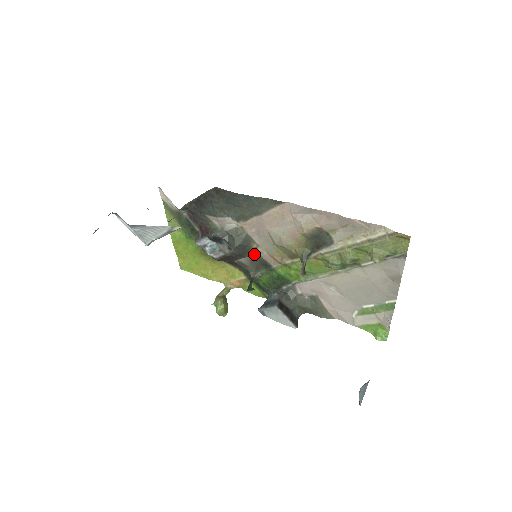
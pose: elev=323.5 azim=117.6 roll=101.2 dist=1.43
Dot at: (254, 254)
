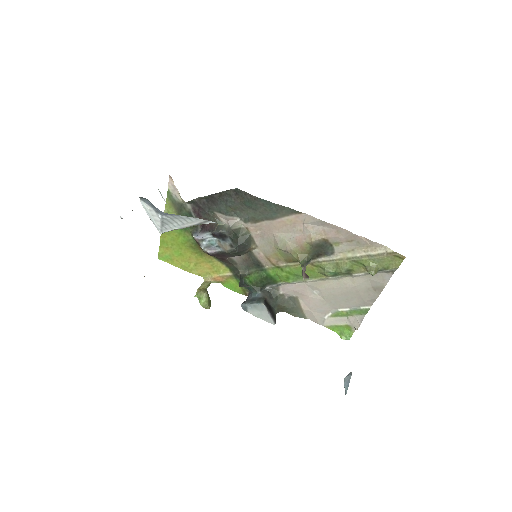
Dot at: (249, 254)
